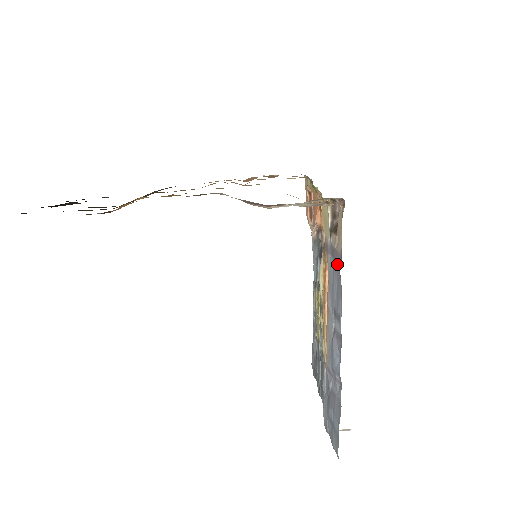
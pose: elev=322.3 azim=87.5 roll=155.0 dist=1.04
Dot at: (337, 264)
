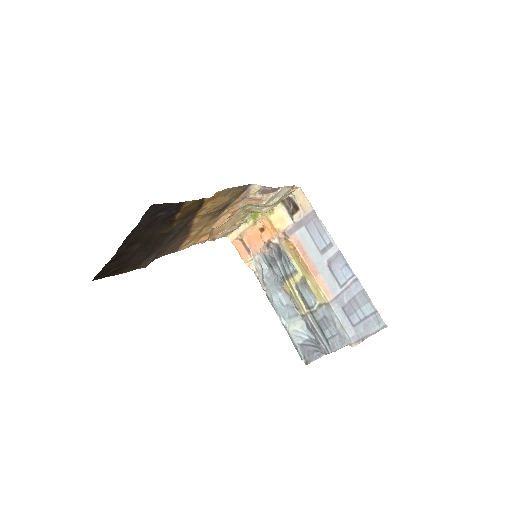
Dot at: (312, 219)
